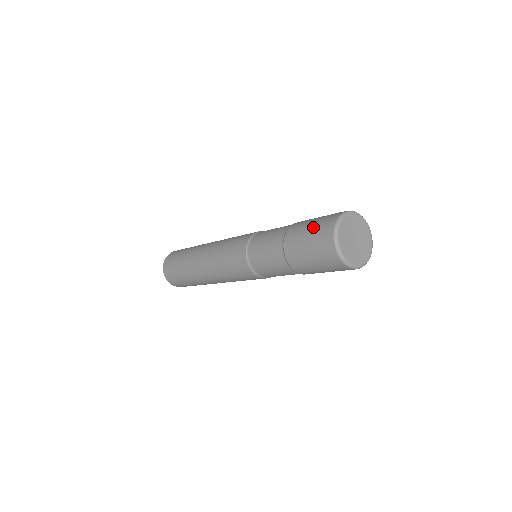
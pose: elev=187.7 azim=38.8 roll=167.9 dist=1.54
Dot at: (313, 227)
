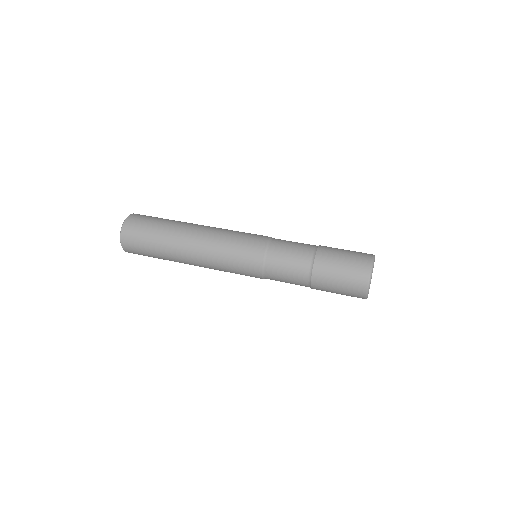
Dot at: (346, 271)
